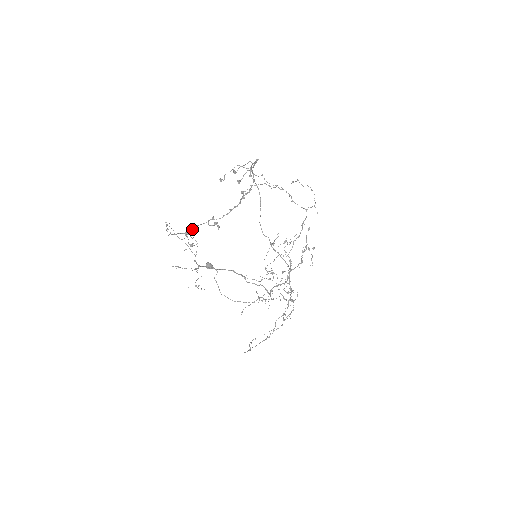
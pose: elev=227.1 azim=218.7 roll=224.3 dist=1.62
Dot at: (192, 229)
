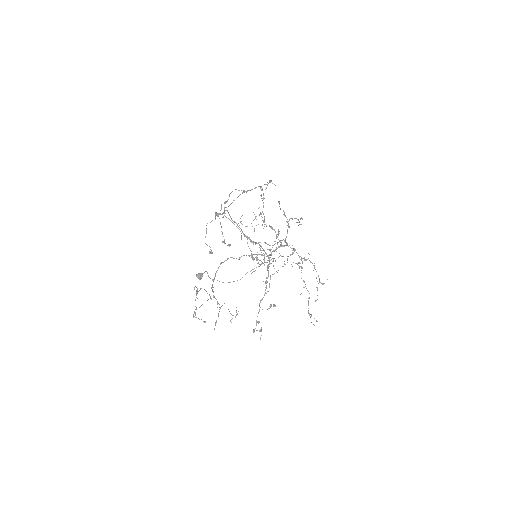
Dot at: (256, 325)
